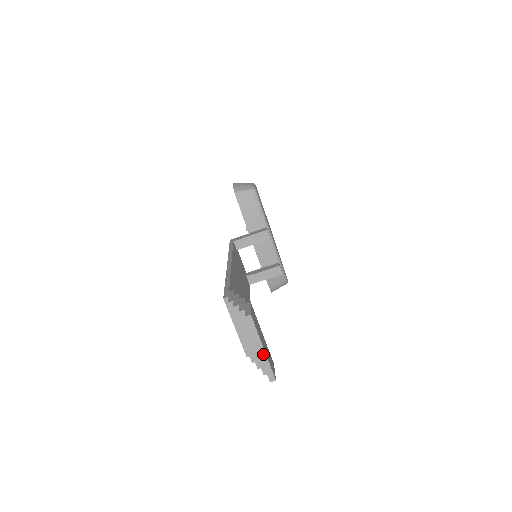
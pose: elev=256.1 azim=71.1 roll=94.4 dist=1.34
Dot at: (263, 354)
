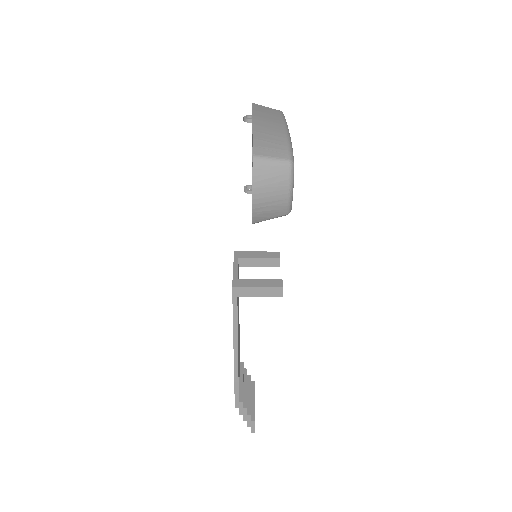
Dot at: occluded
